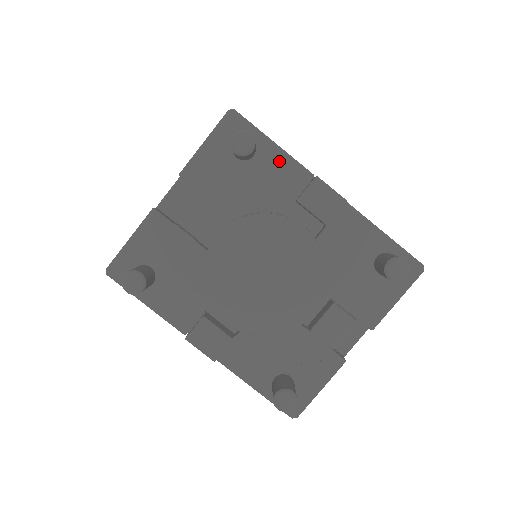
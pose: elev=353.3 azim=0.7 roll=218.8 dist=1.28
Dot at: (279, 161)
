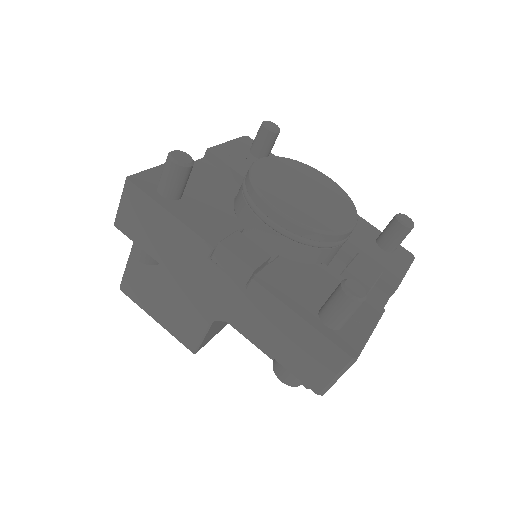
Dot at: occluded
